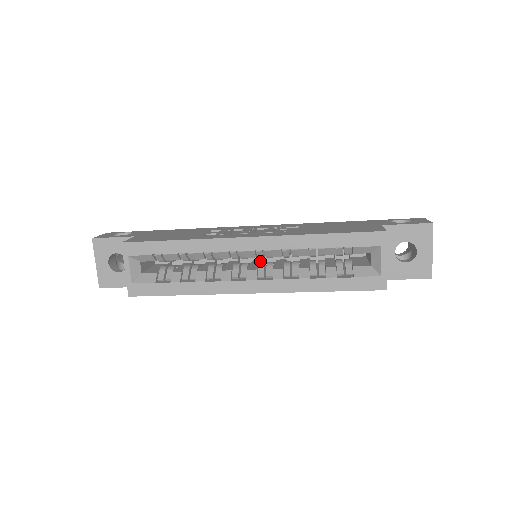
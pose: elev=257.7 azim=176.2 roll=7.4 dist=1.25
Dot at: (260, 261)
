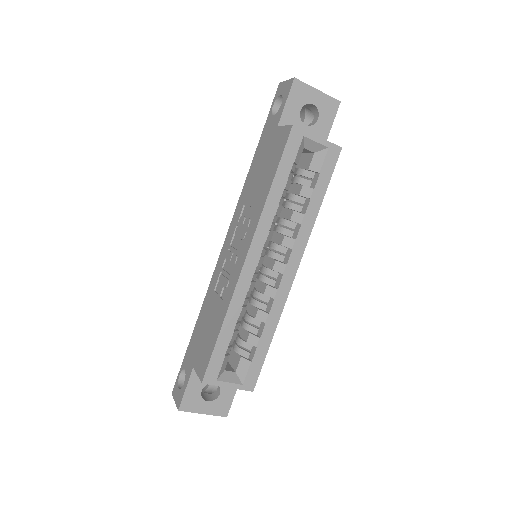
Dot at: occluded
